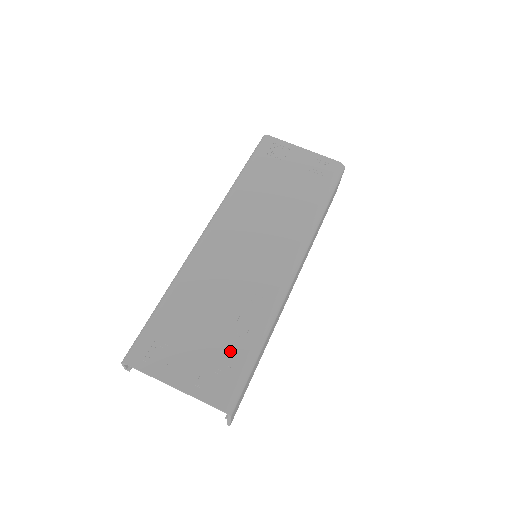
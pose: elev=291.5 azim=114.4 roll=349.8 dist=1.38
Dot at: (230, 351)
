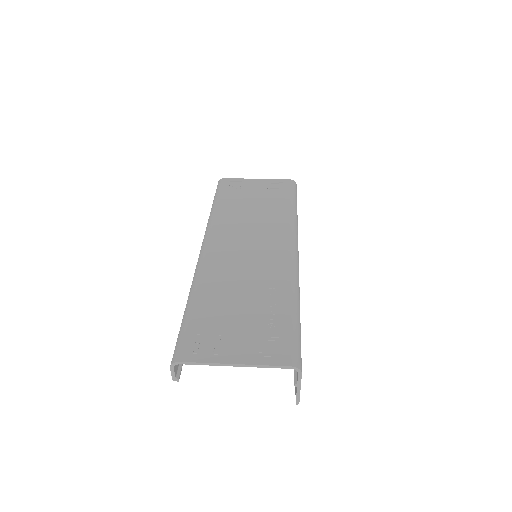
Dot at: (273, 321)
